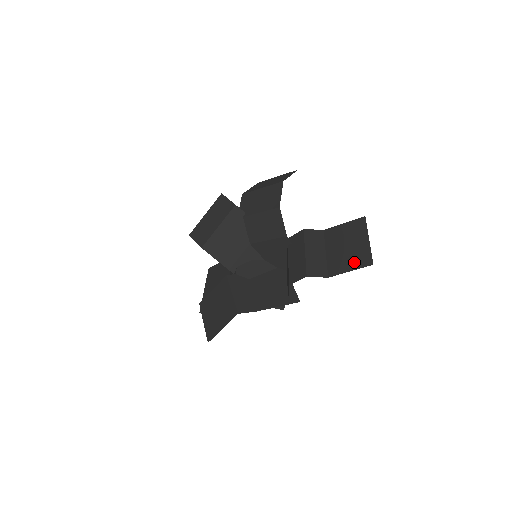
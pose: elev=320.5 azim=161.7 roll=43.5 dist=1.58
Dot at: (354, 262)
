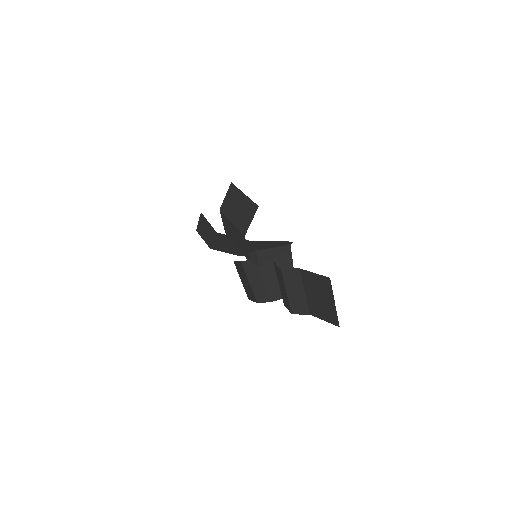
Dot at: (326, 315)
